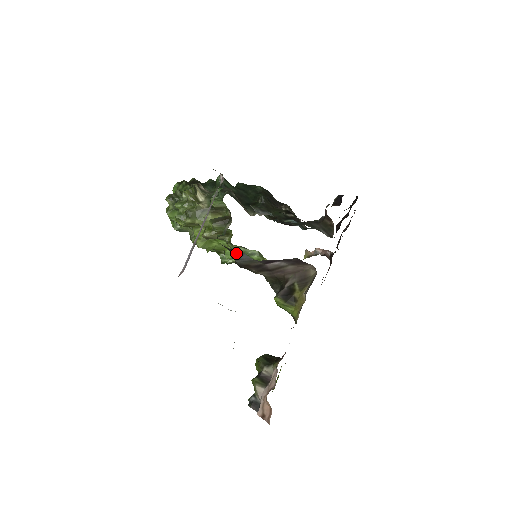
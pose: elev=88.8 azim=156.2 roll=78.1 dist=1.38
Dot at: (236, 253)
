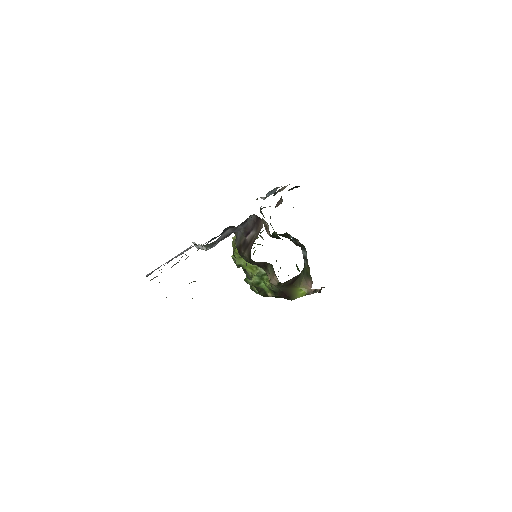
Dot at: (237, 235)
